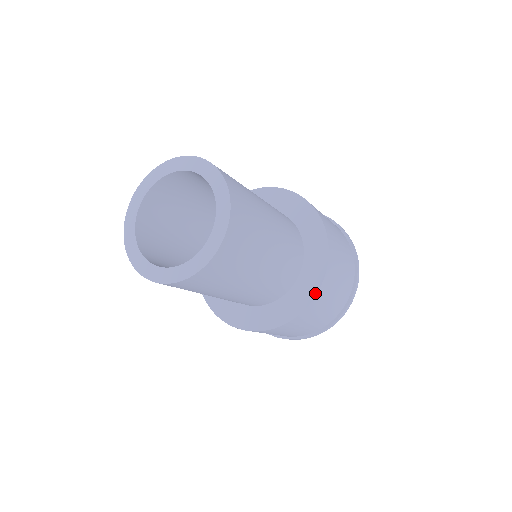
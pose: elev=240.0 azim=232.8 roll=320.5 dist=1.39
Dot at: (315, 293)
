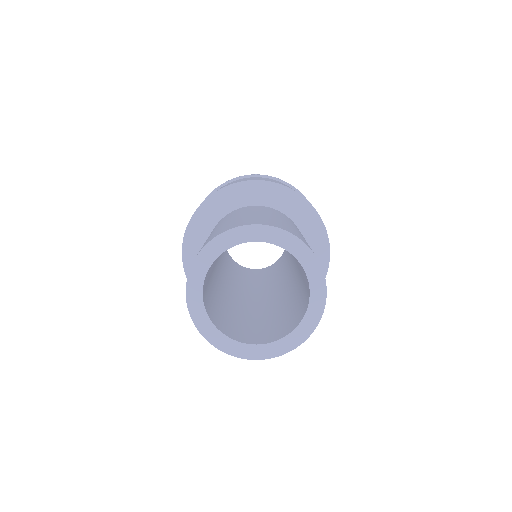
Dot at: occluded
